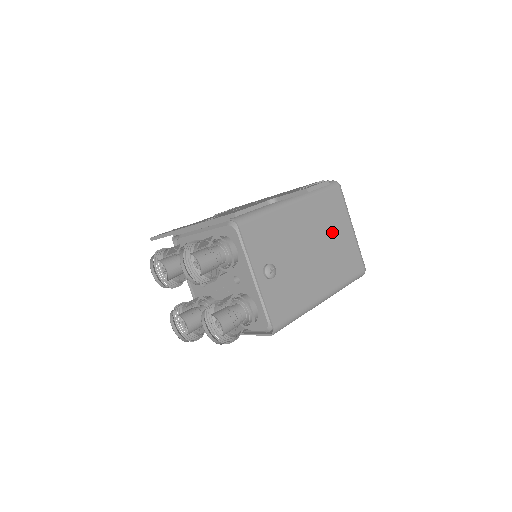
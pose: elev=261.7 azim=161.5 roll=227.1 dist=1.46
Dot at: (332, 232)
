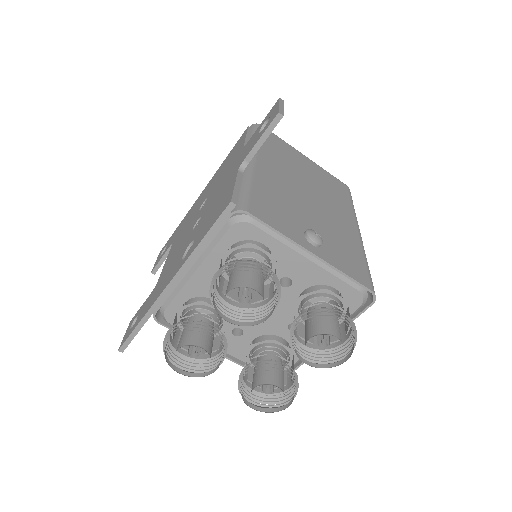
Dot at: (301, 169)
